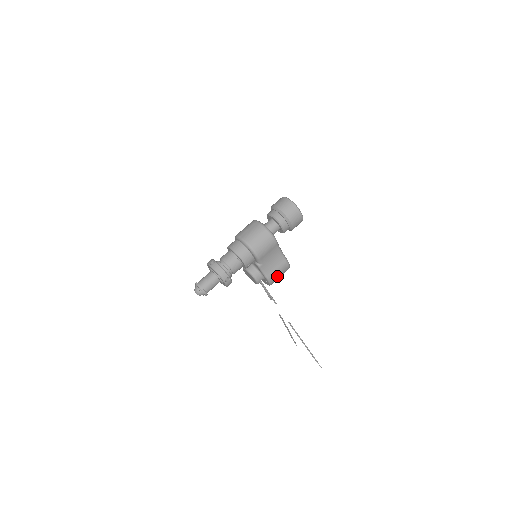
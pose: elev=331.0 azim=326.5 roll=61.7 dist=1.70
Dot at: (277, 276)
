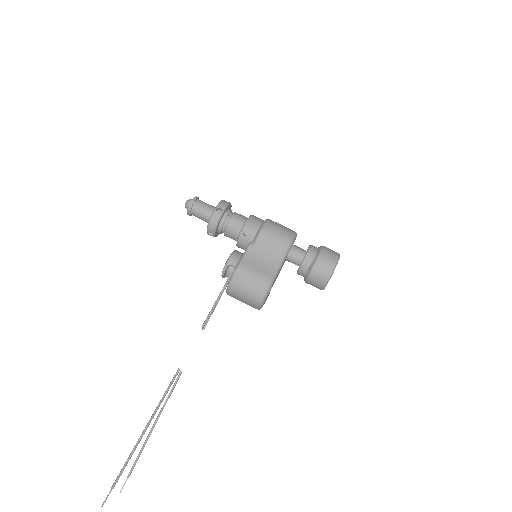
Dot at: (247, 277)
